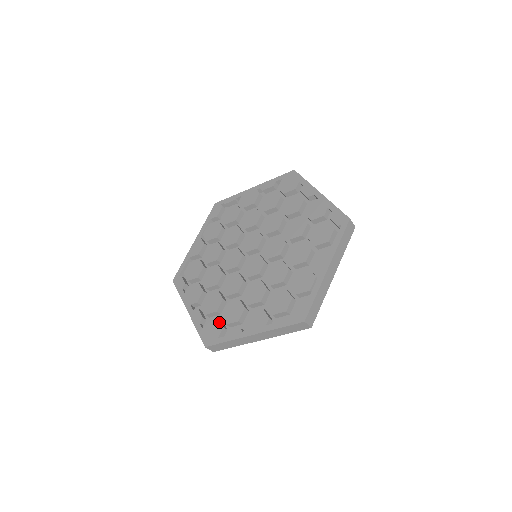
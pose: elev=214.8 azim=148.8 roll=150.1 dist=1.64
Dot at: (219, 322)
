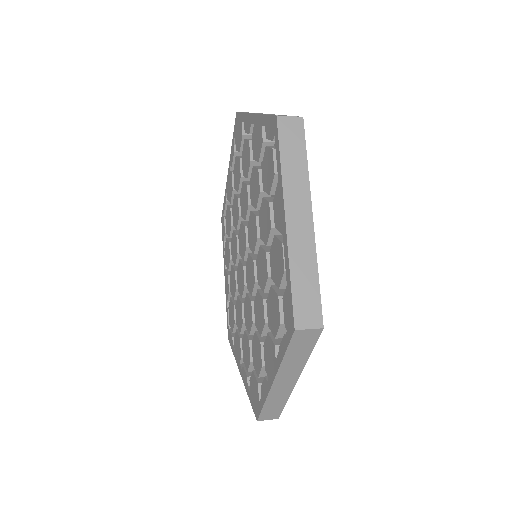
Dot at: (254, 377)
